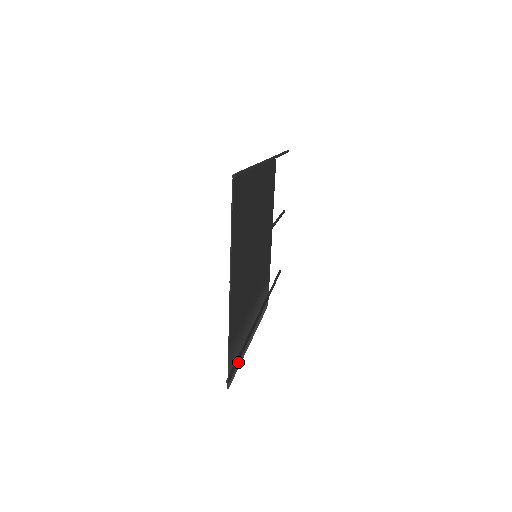
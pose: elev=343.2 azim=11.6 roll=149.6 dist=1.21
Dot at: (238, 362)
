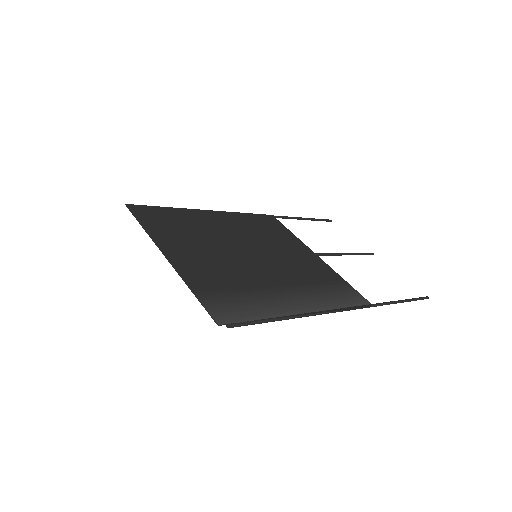
Dot at: (251, 316)
